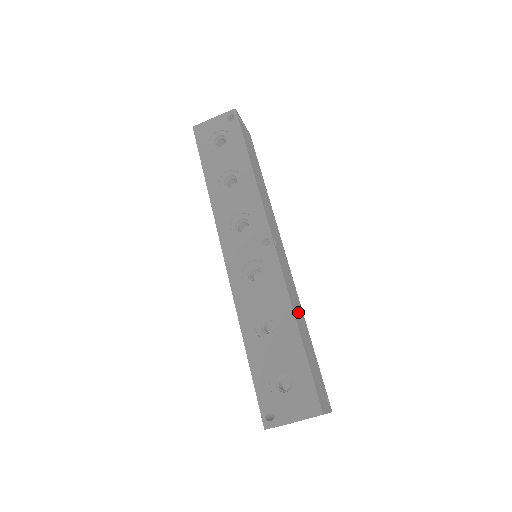
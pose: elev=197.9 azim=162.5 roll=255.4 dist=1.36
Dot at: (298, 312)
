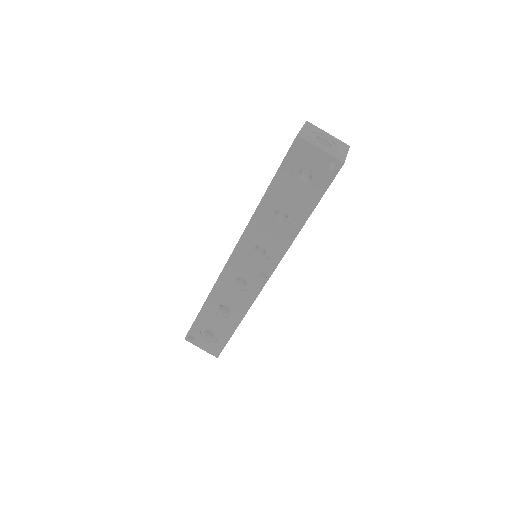
Dot at: occluded
